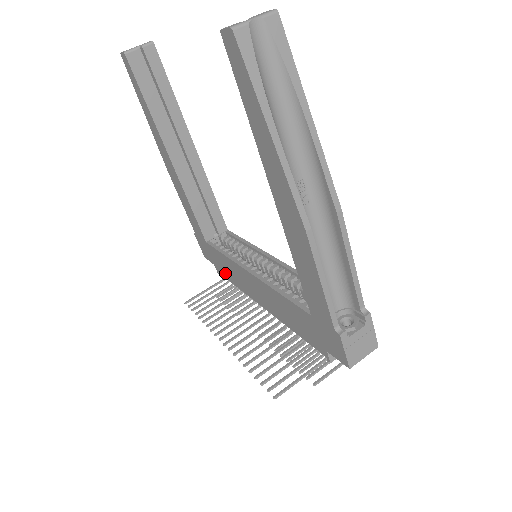
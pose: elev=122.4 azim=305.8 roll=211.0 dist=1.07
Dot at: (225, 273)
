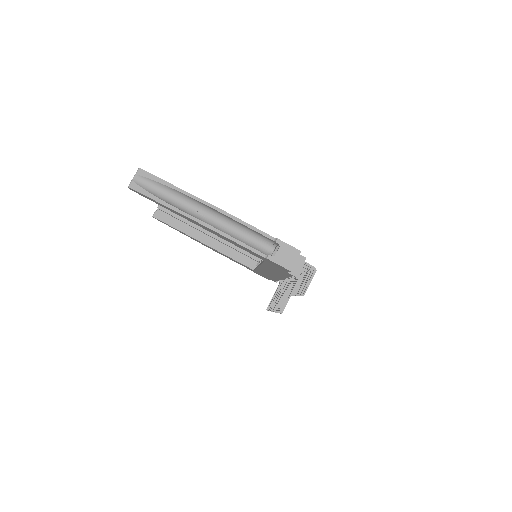
Dot at: occluded
